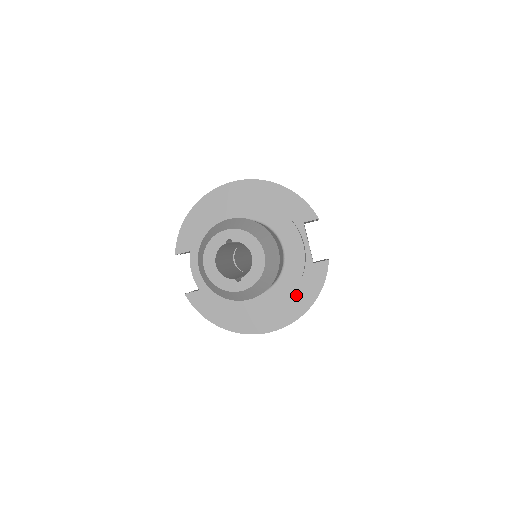
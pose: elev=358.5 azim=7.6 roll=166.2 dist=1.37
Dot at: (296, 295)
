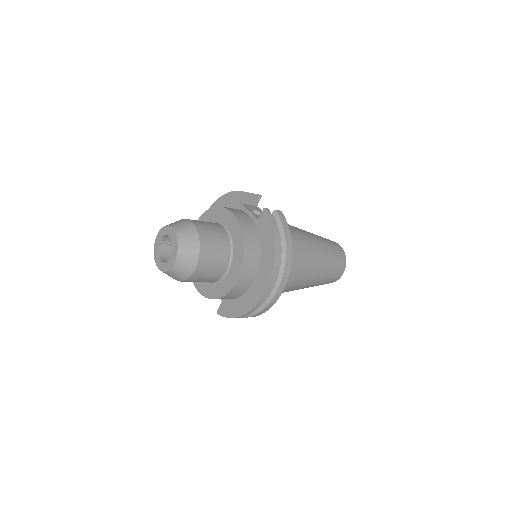
Dot at: (263, 249)
